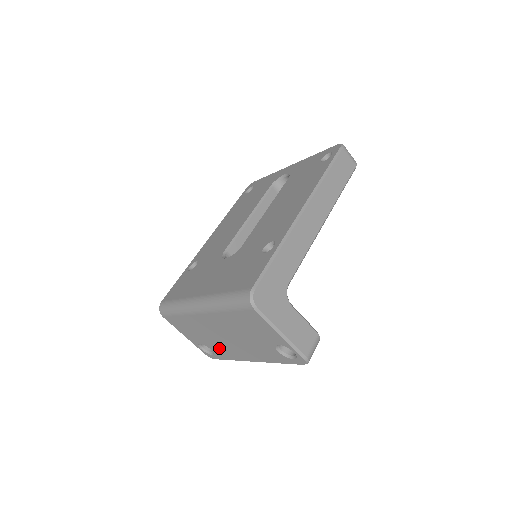
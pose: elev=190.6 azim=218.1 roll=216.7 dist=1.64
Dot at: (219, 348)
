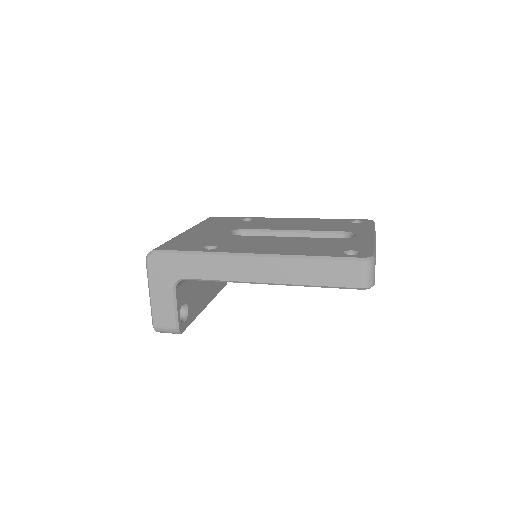
Dot at: occluded
